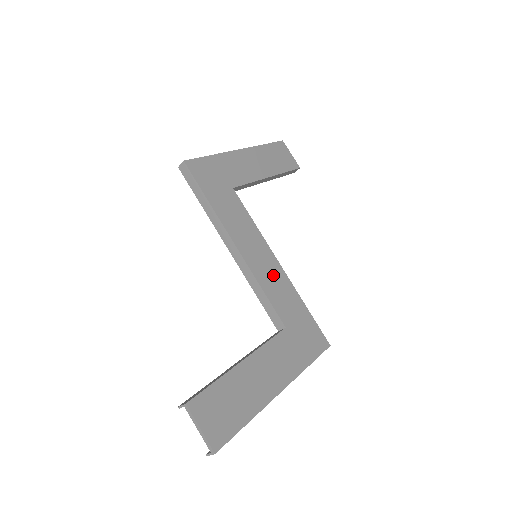
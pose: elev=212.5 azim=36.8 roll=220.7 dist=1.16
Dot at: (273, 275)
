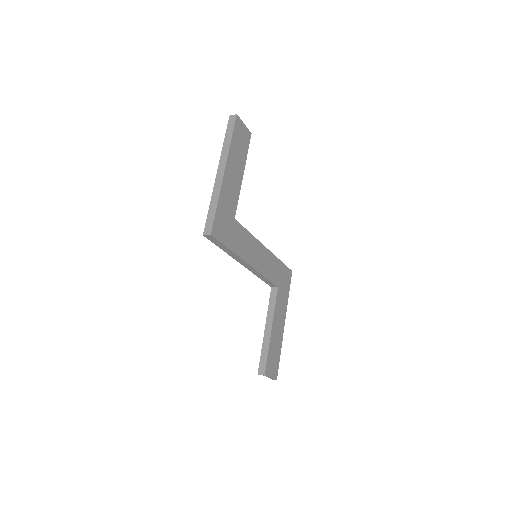
Dot at: (266, 261)
